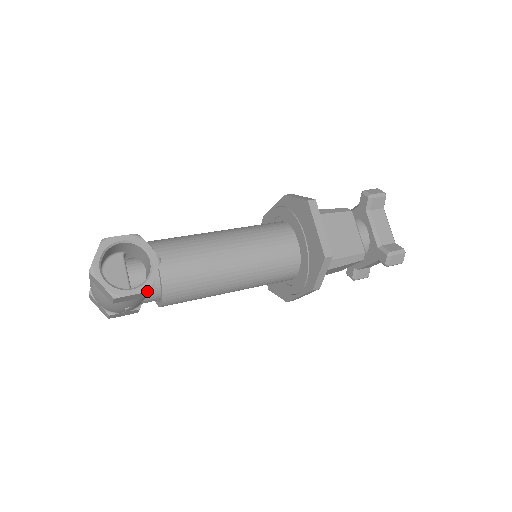
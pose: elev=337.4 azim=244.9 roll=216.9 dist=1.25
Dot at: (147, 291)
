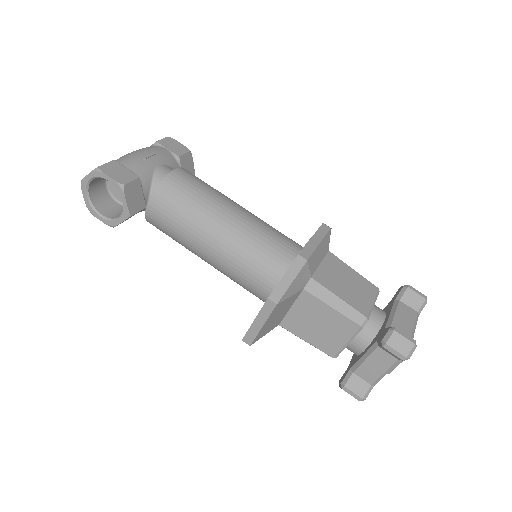
Dot at: (110, 226)
